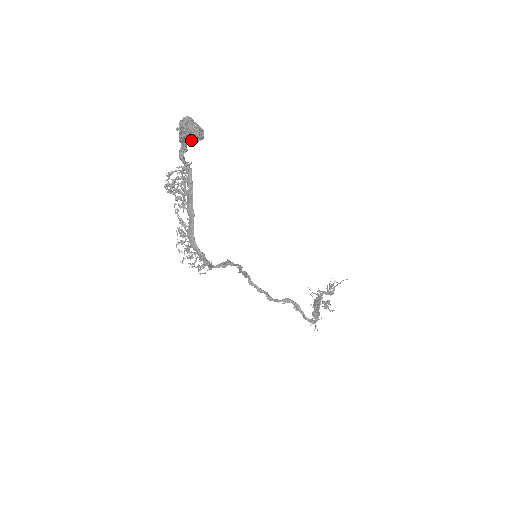
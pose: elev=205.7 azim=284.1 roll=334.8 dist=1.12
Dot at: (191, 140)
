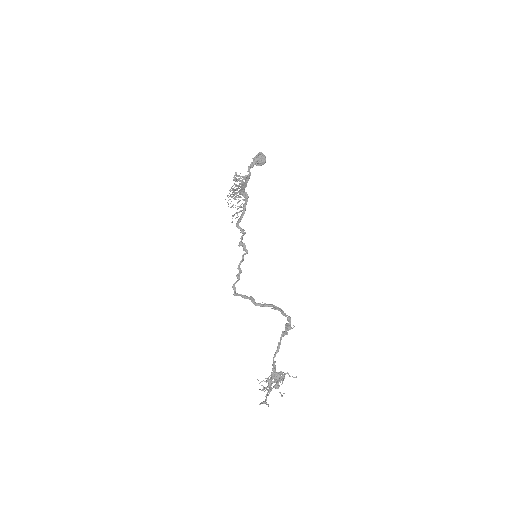
Dot at: (261, 159)
